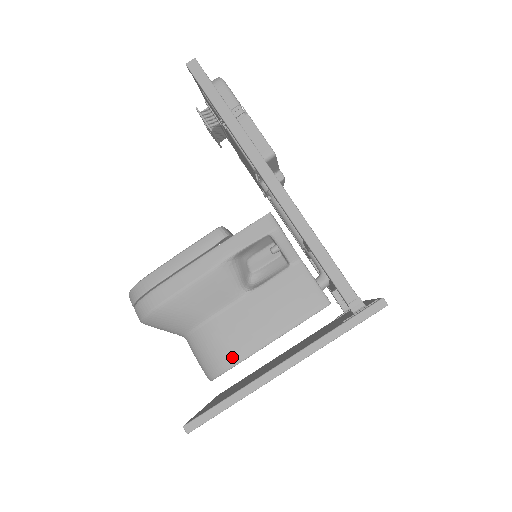
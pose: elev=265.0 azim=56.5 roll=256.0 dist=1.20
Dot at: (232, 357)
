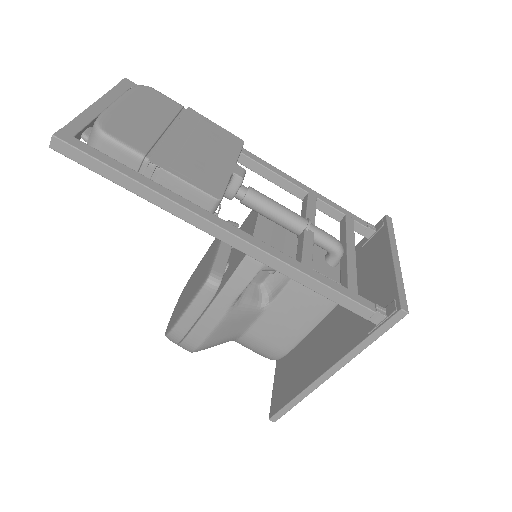
Dot at: (280, 352)
